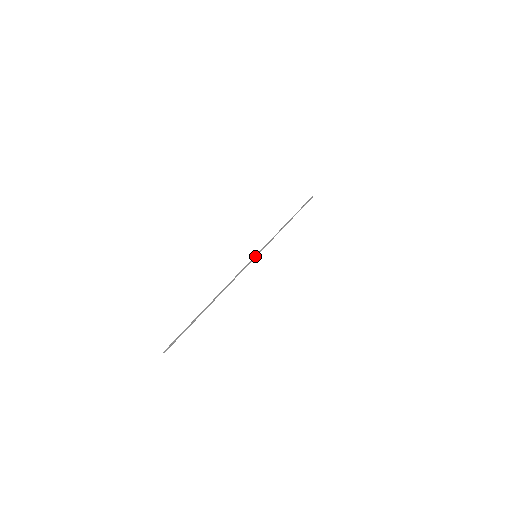
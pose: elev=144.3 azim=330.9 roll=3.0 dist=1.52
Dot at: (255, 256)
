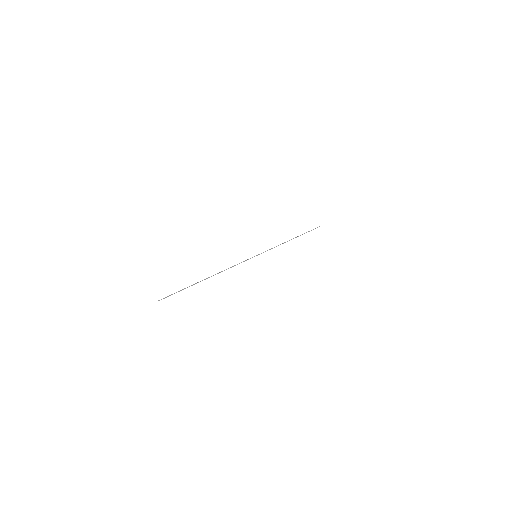
Dot at: occluded
